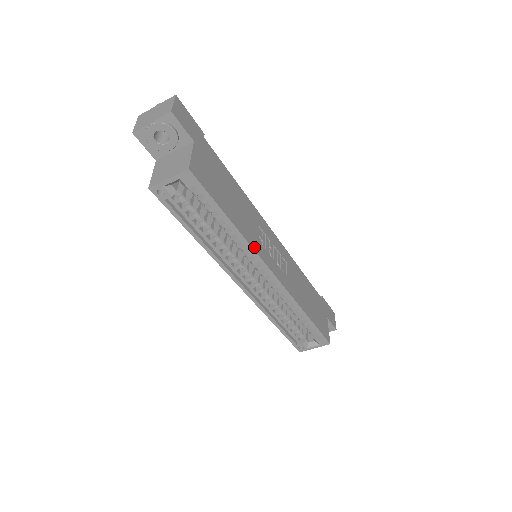
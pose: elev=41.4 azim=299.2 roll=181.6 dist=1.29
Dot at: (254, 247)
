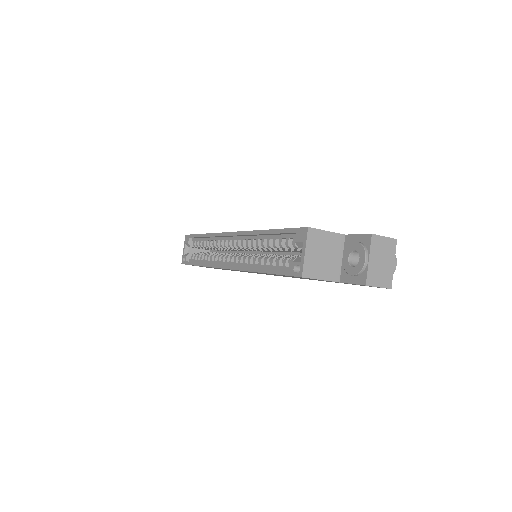
Dot at: occluded
